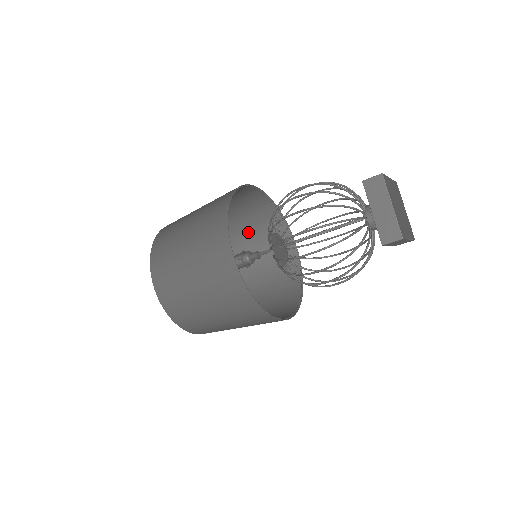
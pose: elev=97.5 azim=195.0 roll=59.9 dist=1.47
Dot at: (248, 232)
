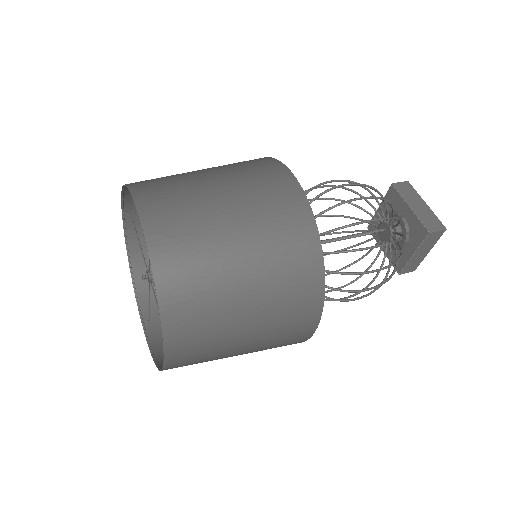
Dot at: occluded
